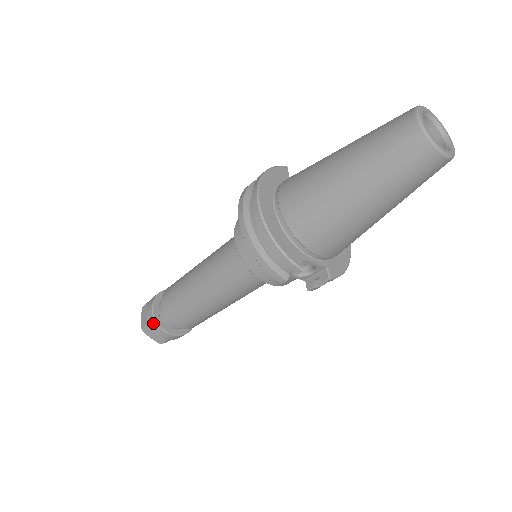
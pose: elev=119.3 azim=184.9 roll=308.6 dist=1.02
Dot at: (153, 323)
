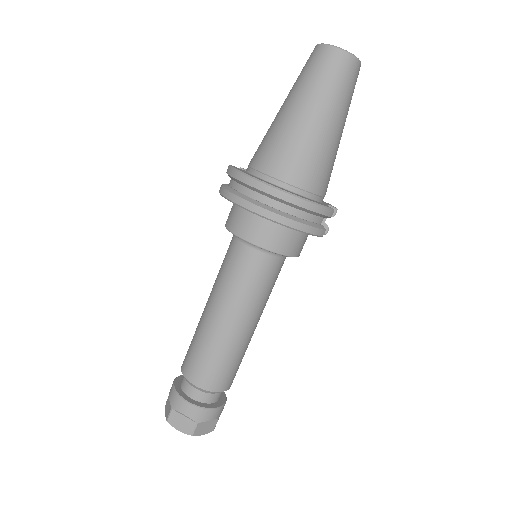
Dot at: (203, 413)
